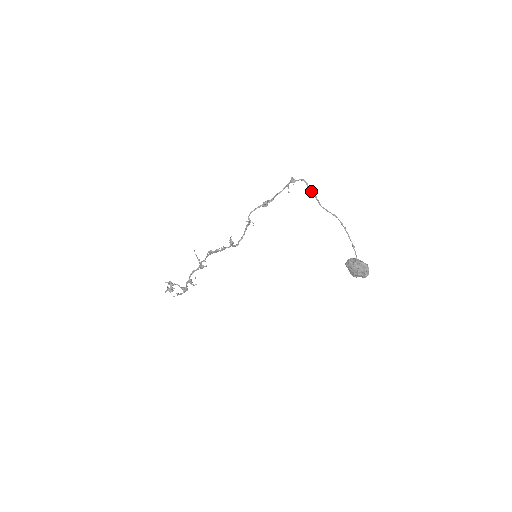
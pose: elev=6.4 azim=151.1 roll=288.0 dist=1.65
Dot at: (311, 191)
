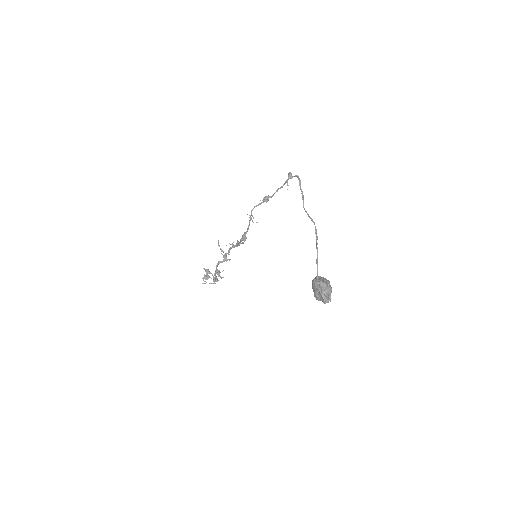
Dot at: (300, 189)
